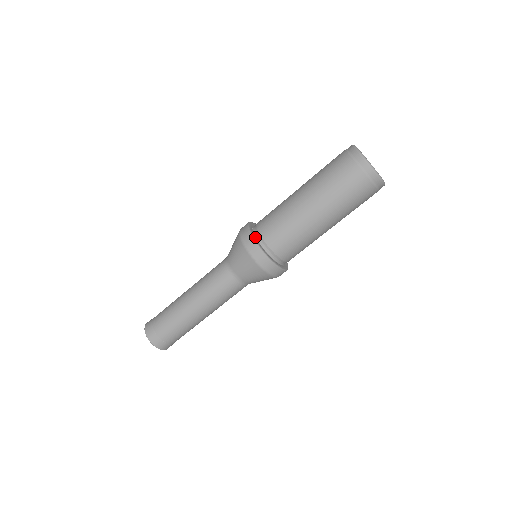
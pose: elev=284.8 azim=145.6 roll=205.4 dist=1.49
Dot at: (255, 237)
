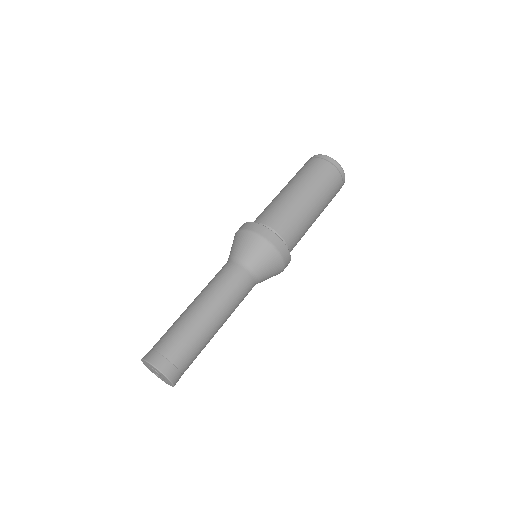
Dot at: occluded
